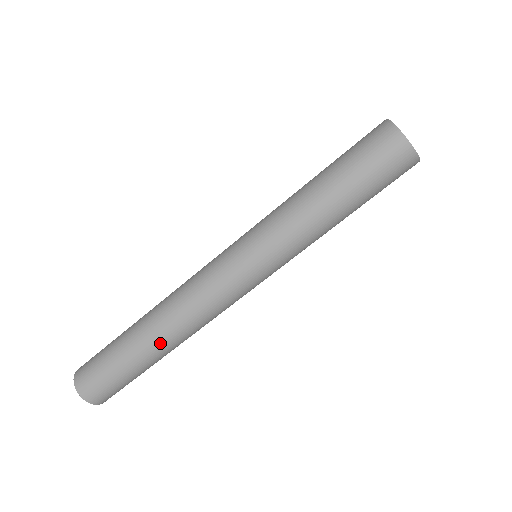
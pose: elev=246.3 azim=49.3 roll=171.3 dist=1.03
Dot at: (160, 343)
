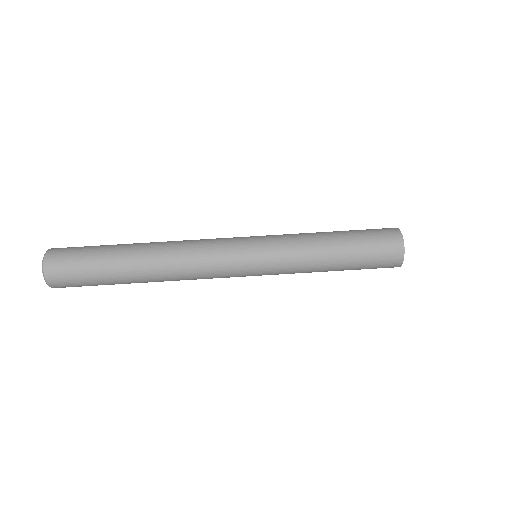
Dot at: (143, 261)
